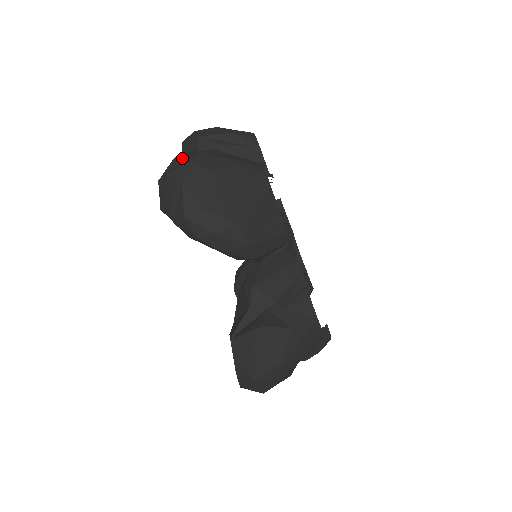
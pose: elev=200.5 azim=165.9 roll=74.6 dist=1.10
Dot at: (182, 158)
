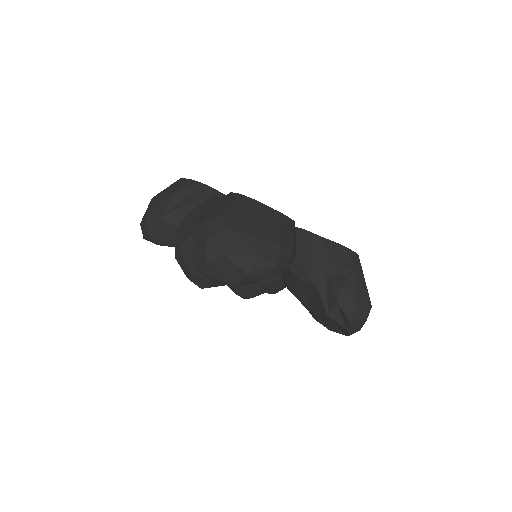
Dot at: (188, 241)
